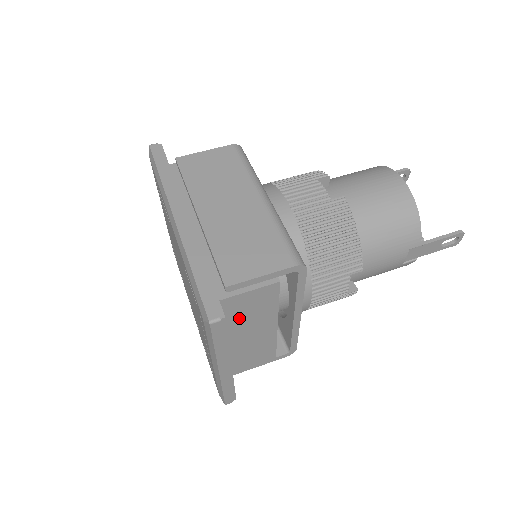
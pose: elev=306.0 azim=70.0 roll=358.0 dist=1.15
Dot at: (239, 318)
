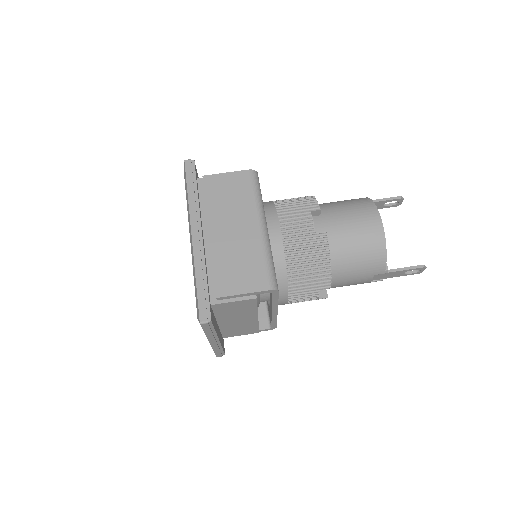
Dot at: (227, 313)
